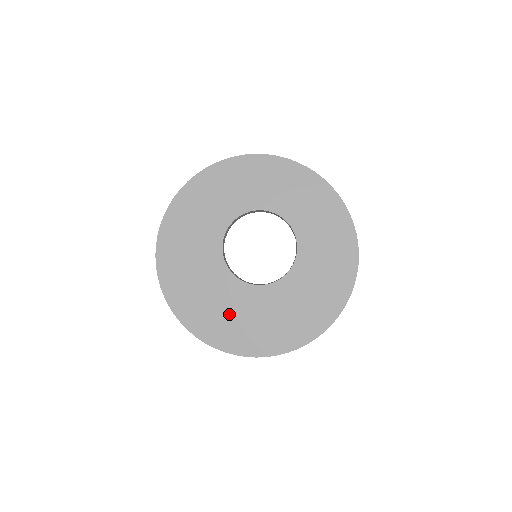
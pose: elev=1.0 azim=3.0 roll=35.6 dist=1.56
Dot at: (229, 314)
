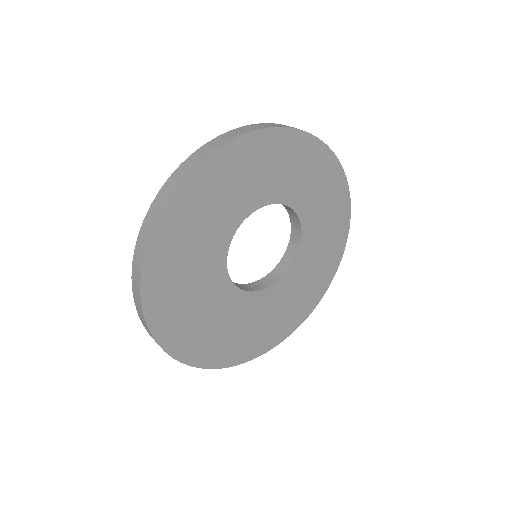
Dot at: (226, 330)
